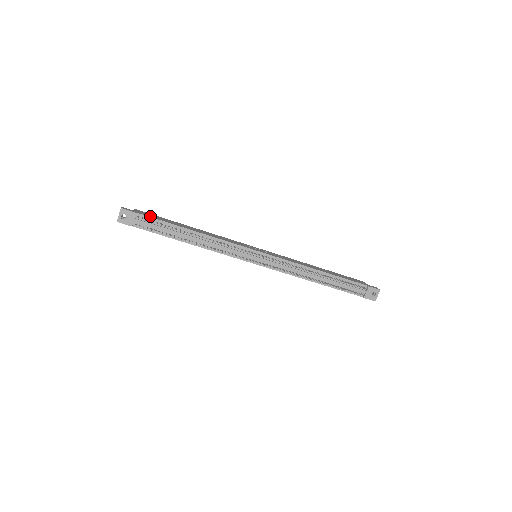
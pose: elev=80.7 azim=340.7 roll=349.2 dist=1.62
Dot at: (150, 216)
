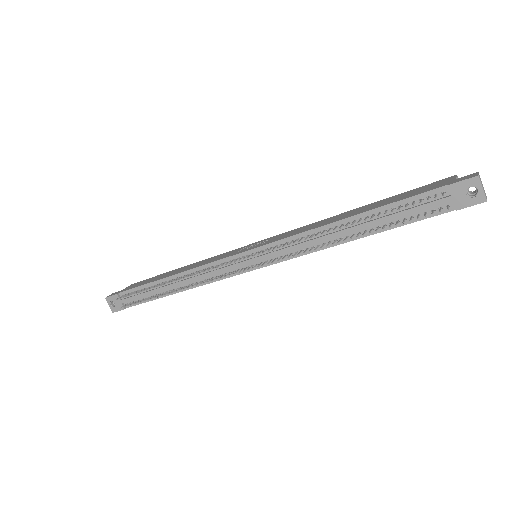
Dot at: (132, 287)
